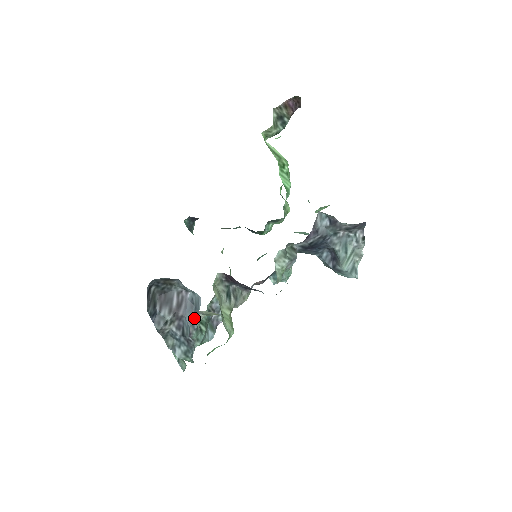
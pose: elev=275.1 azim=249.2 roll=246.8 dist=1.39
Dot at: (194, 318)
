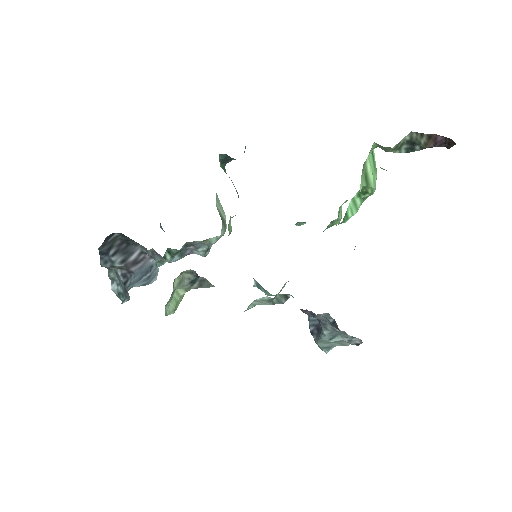
Dot at: (141, 284)
